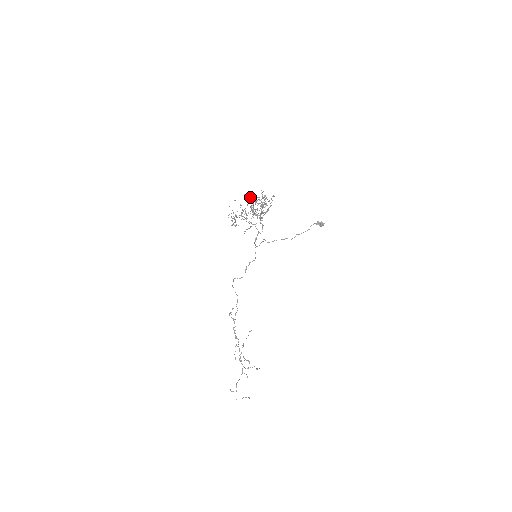
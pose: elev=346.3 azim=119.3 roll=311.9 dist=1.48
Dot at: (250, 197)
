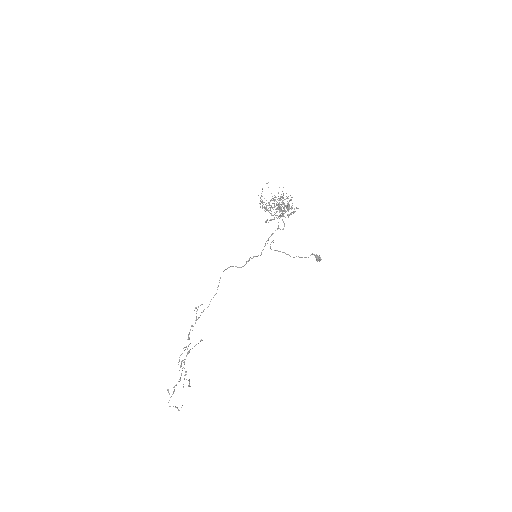
Dot at: occluded
